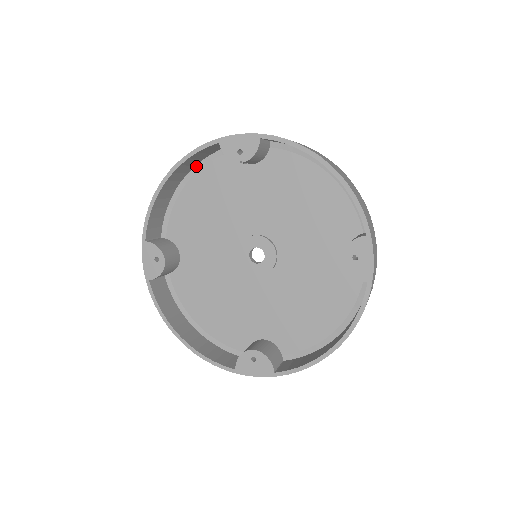
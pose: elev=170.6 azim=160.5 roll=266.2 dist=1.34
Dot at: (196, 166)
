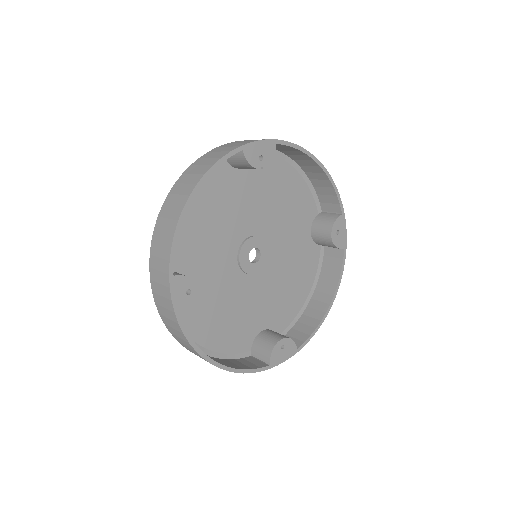
Dot at: occluded
